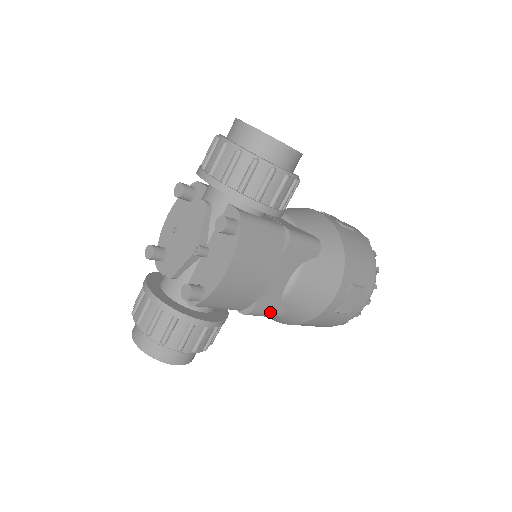
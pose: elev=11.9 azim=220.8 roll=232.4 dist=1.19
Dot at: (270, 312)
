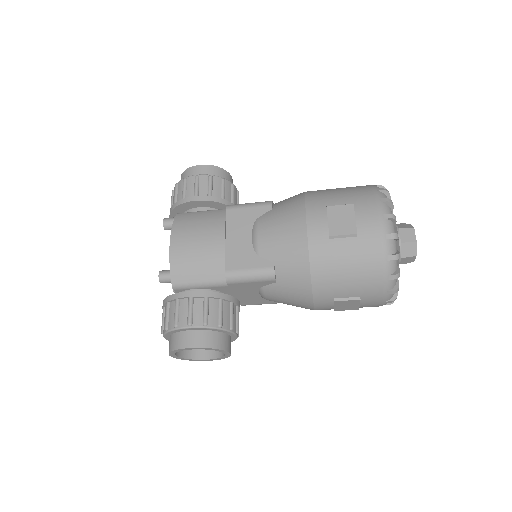
Dot at: (252, 269)
